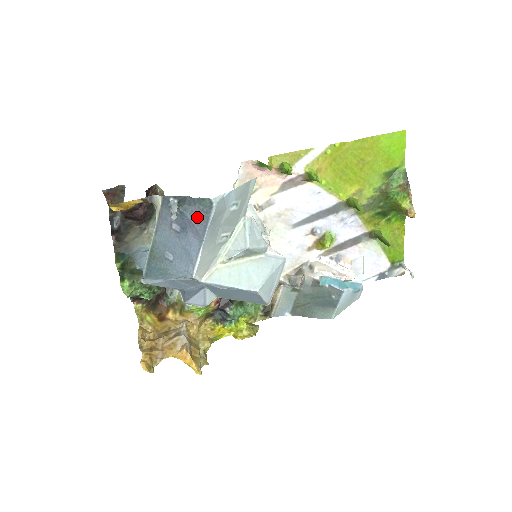
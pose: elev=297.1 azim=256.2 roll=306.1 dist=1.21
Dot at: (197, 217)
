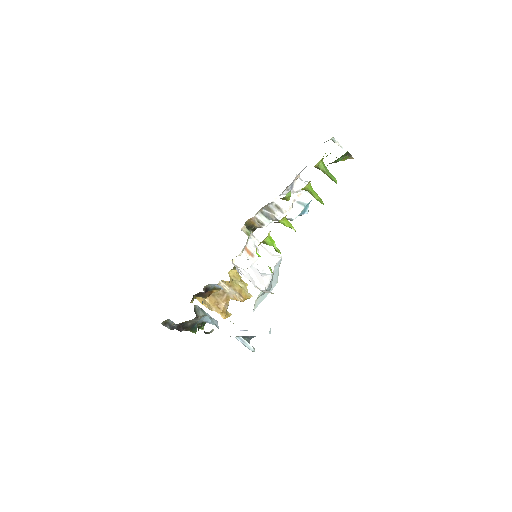
Dot at: occluded
